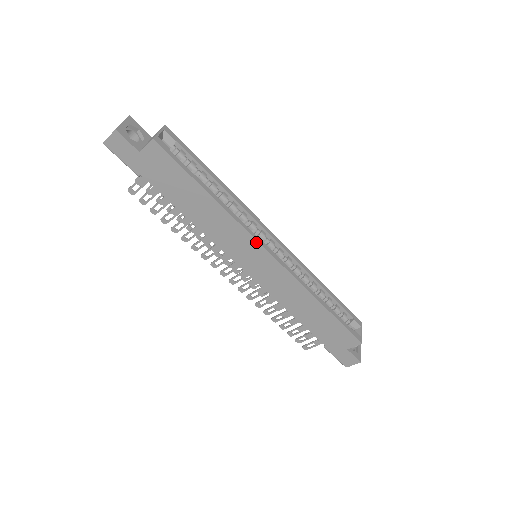
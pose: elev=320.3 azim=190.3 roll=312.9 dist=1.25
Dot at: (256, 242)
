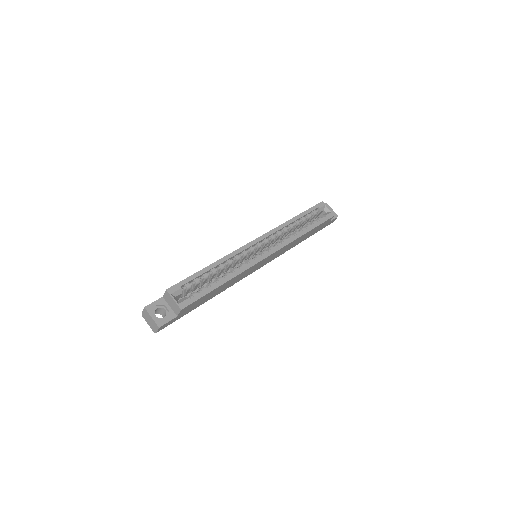
Dot at: occluded
